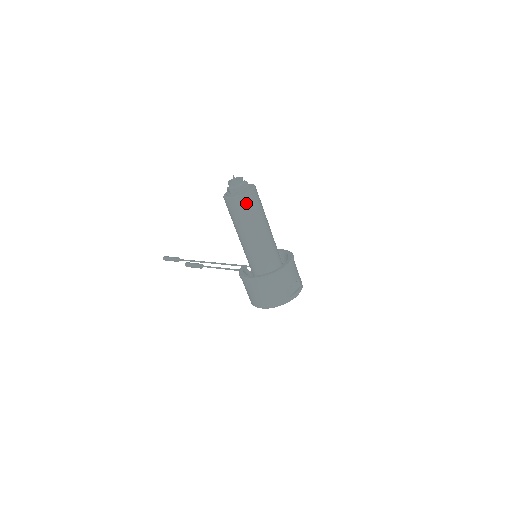
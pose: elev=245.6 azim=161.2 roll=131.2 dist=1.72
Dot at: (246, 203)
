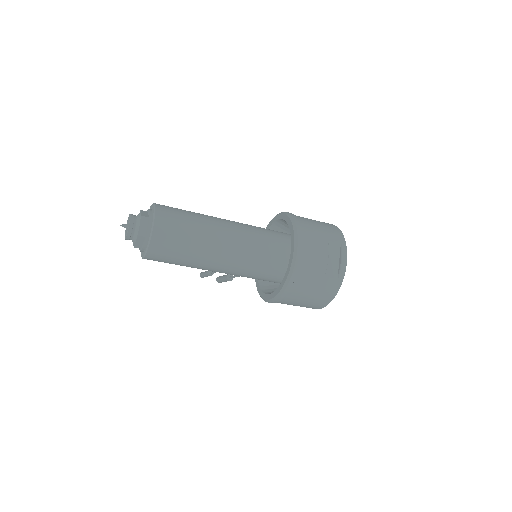
Dot at: (165, 246)
